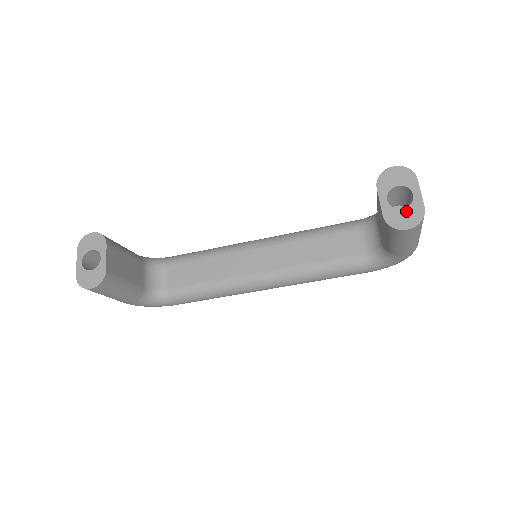
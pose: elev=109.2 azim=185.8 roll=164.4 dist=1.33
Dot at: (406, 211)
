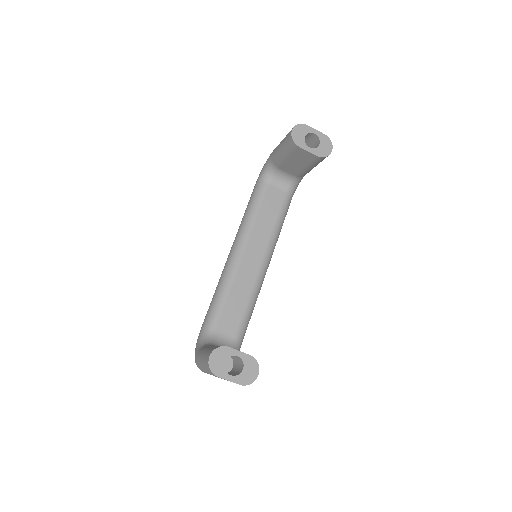
Dot at: (322, 144)
